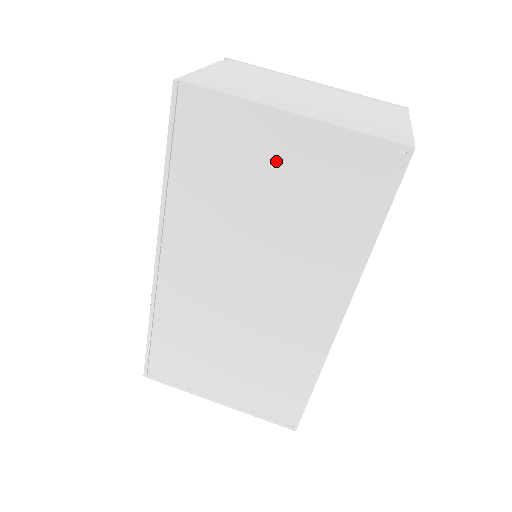
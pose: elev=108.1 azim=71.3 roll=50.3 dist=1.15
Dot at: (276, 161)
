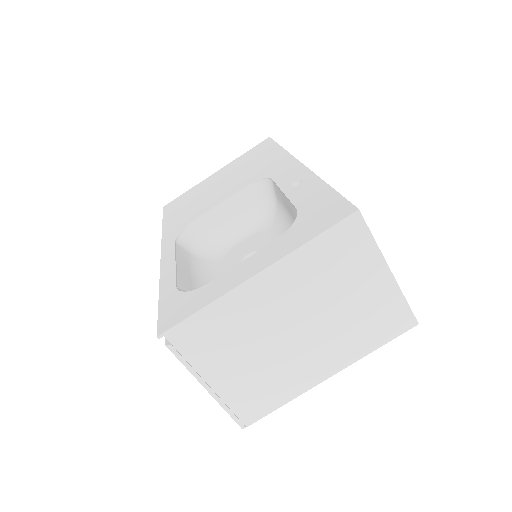
Dot at: occluded
